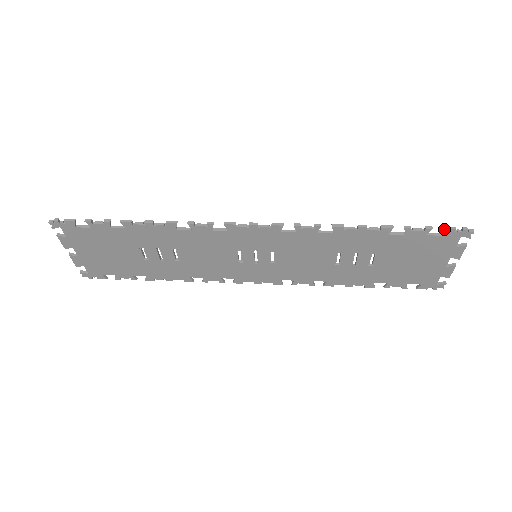
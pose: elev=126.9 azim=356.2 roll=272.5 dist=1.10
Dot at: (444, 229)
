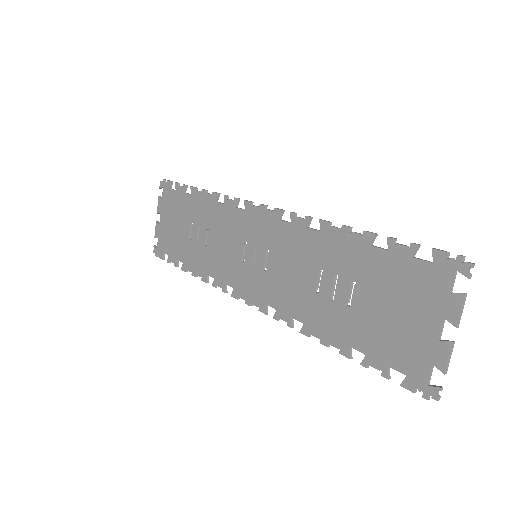
Dot at: (433, 249)
